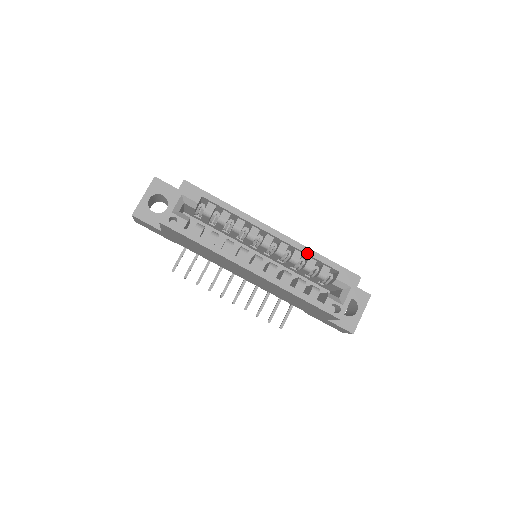
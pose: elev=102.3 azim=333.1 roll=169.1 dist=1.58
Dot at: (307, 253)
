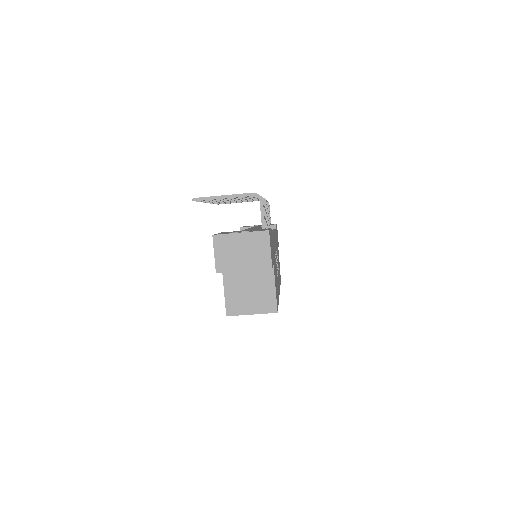
Dot at: occluded
